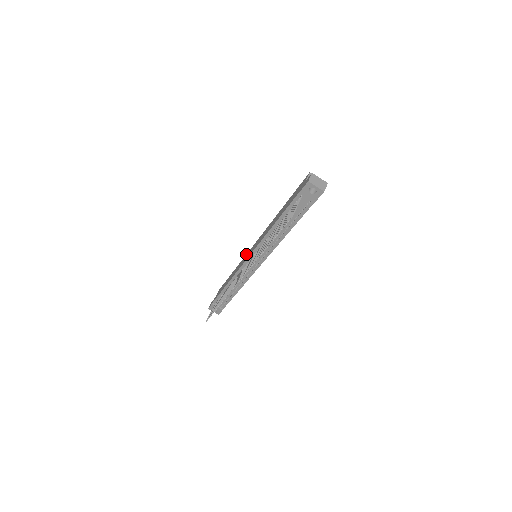
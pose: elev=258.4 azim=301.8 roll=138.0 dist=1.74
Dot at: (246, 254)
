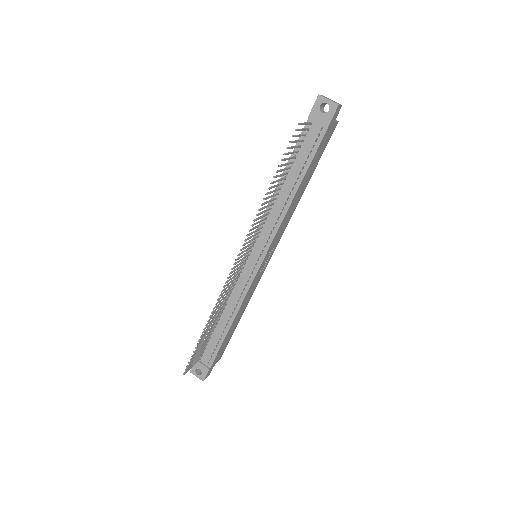
Dot at: occluded
